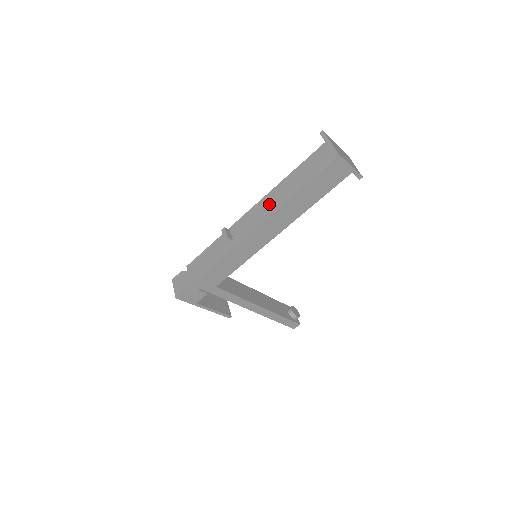
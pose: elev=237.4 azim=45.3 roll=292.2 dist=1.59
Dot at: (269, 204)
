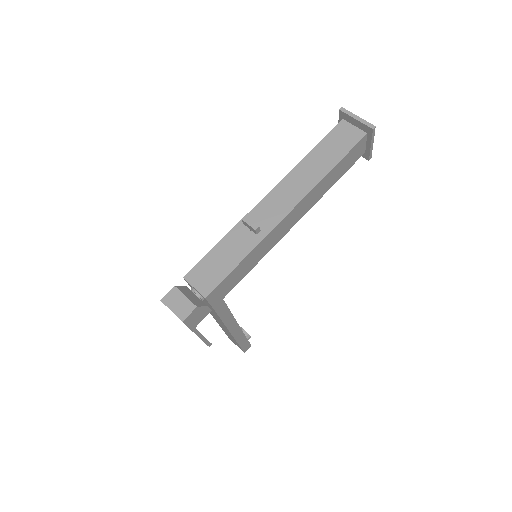
Dot at: (296, 185)
